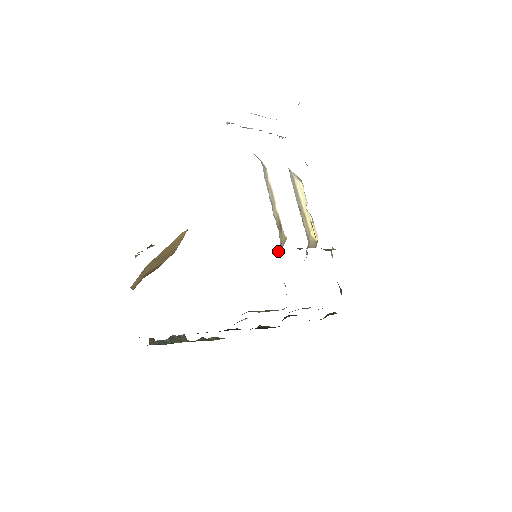
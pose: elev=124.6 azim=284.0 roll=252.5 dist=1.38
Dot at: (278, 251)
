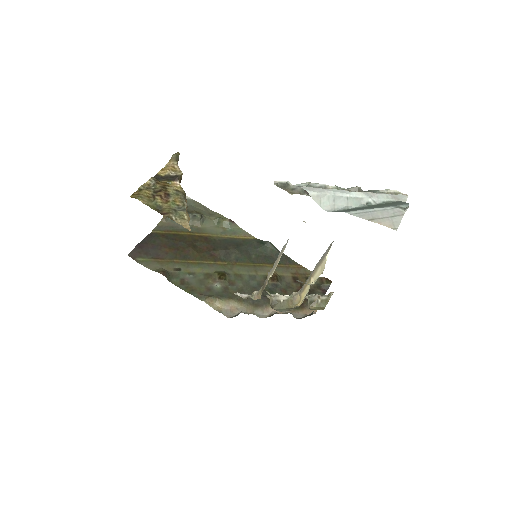
Dot at: (252, 294)
